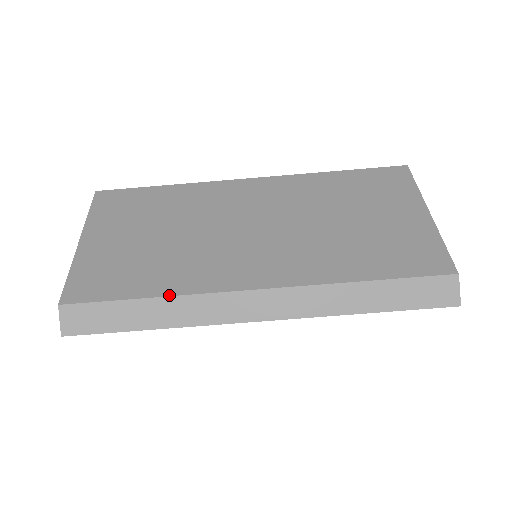
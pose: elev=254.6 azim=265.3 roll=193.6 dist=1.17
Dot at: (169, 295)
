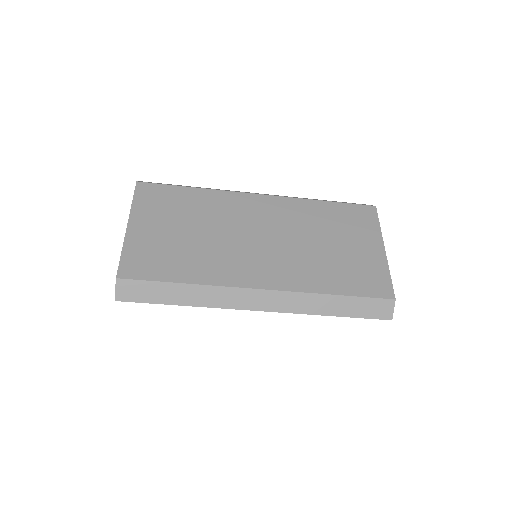
Dot at: (199, 284)
